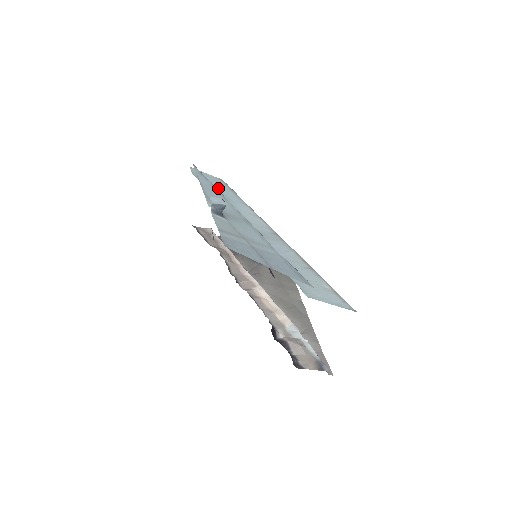
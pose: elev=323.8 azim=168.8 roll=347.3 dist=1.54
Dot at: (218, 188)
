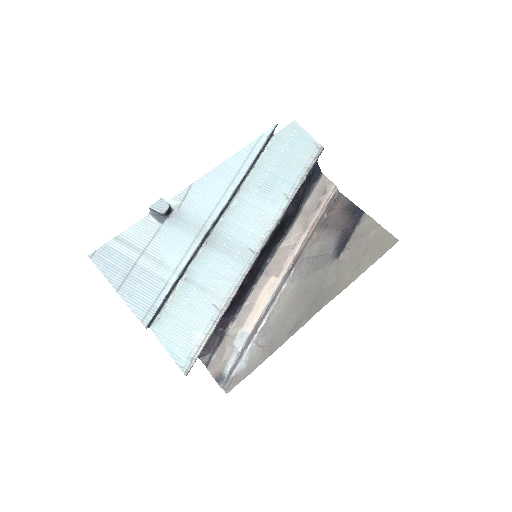
Dot at: (284, 163)
